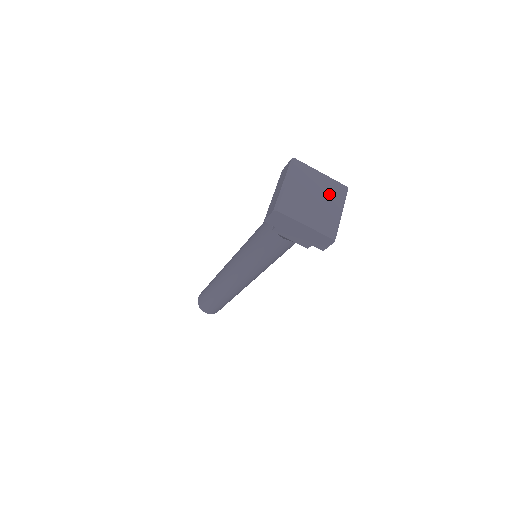
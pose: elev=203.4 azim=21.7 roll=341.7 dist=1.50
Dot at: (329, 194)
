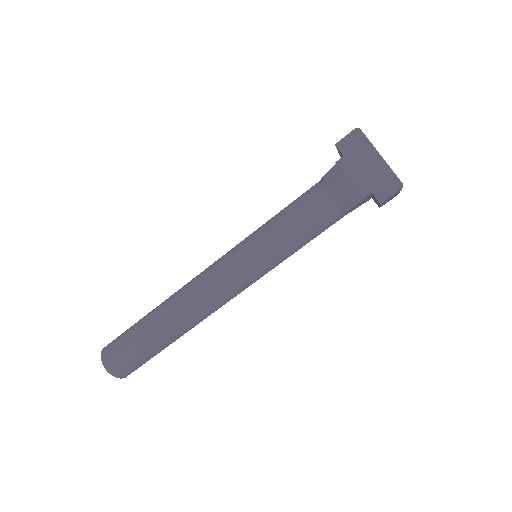
Dot at: occluded
